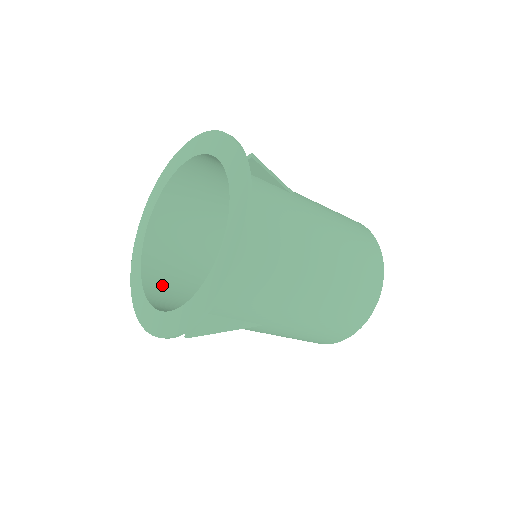
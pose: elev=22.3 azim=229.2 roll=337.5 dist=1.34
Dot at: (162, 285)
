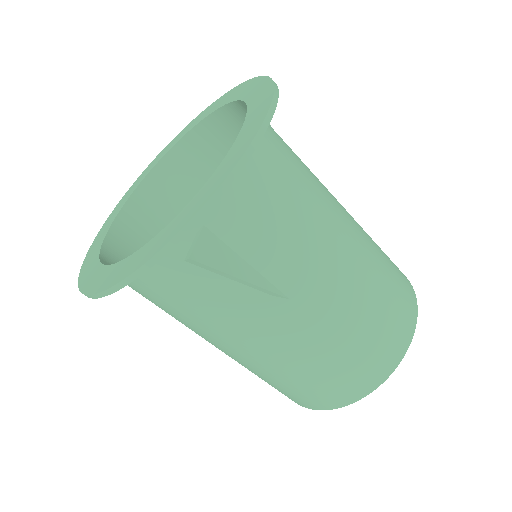
Dot at: occluded
